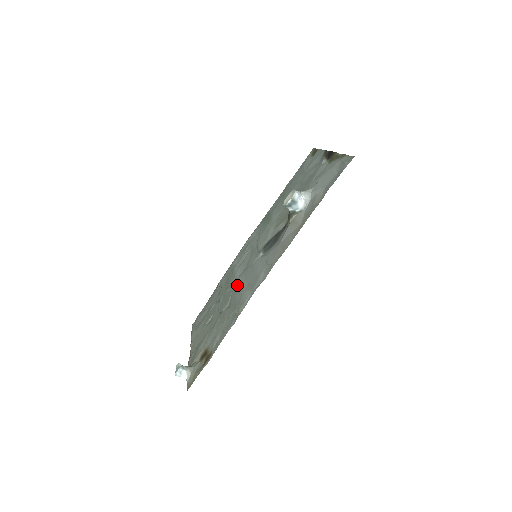
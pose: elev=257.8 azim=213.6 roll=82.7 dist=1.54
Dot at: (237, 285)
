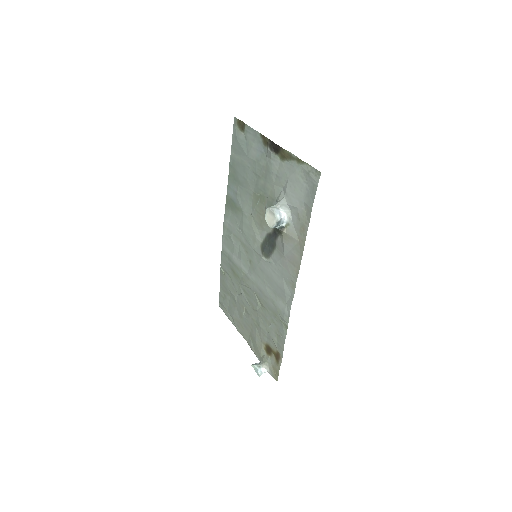
Dot at: (256, 286)
